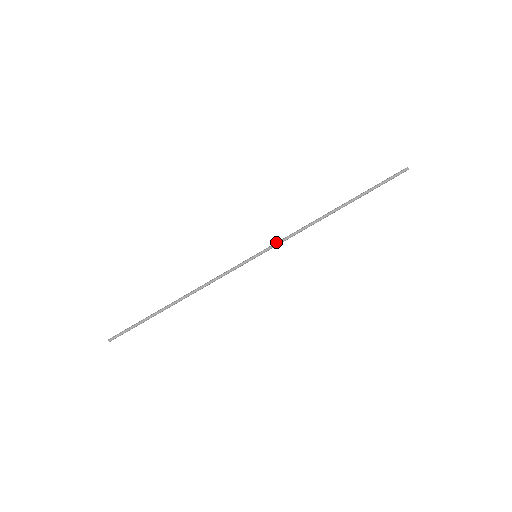
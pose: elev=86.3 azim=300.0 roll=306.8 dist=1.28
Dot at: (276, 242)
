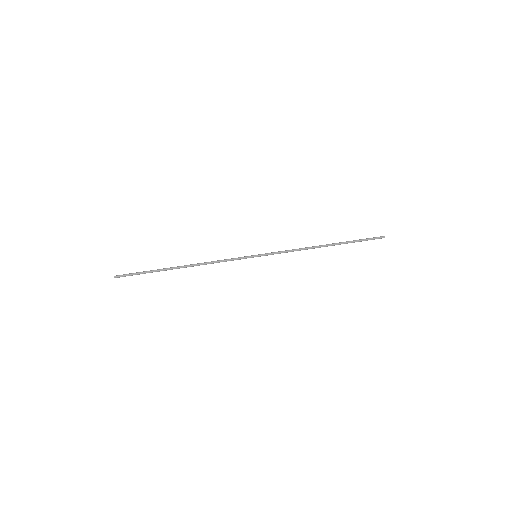
Dot at: (274, 252)
